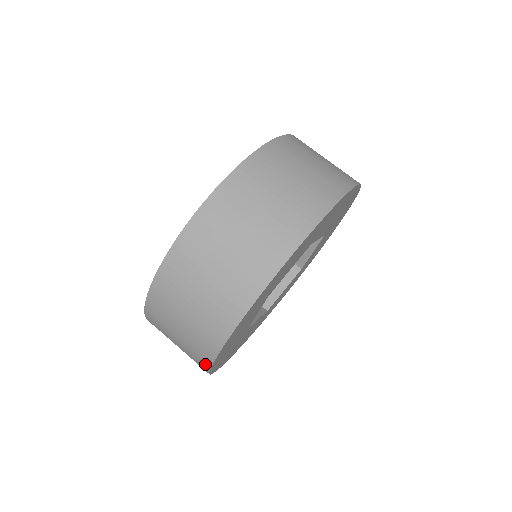
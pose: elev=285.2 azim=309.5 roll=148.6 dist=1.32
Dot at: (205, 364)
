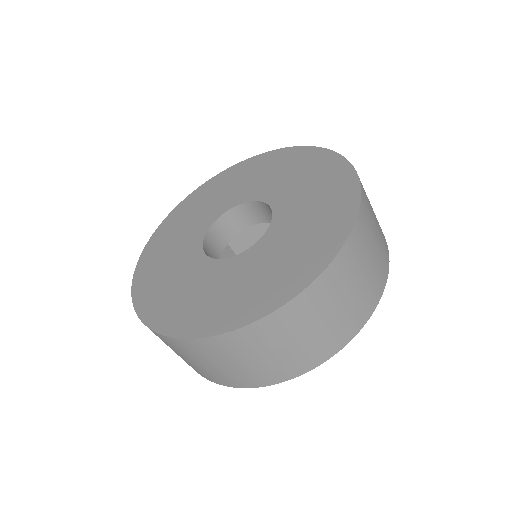
Dot at: occluded
